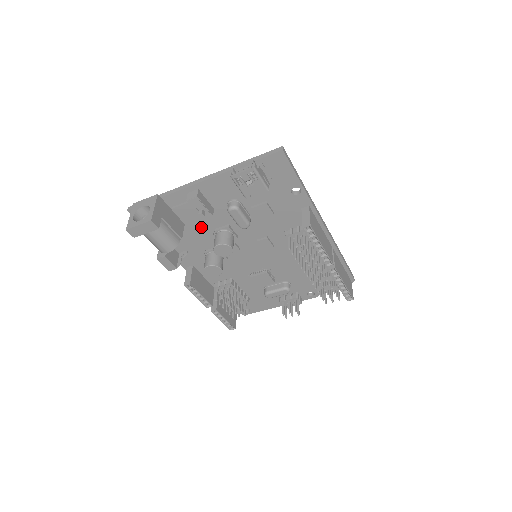
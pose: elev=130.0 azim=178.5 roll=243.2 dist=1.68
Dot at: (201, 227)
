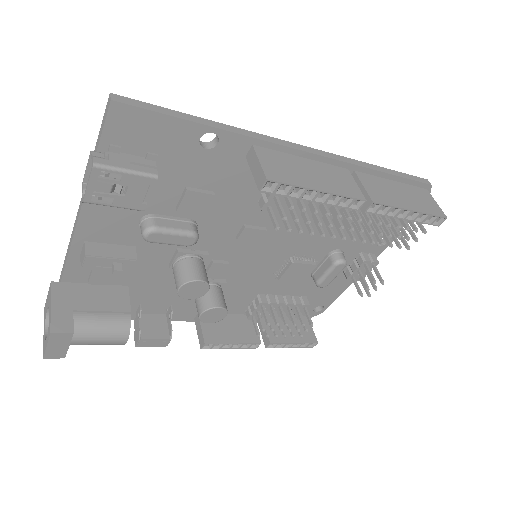
Dot at: (150, 274)
